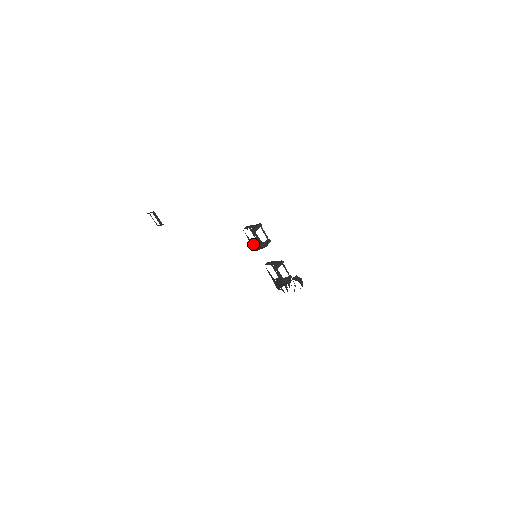
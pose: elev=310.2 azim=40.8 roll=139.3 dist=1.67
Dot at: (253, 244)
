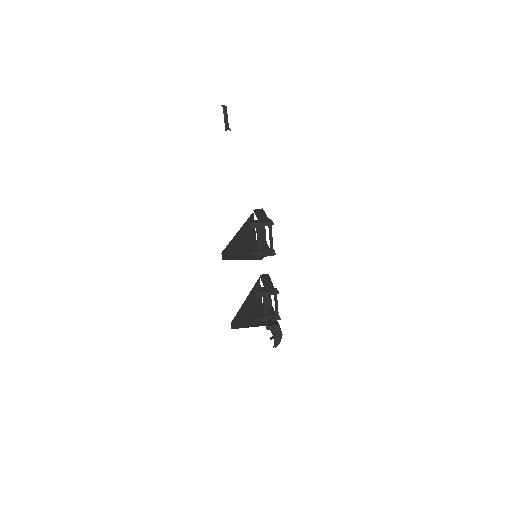
Dot at: occluded
